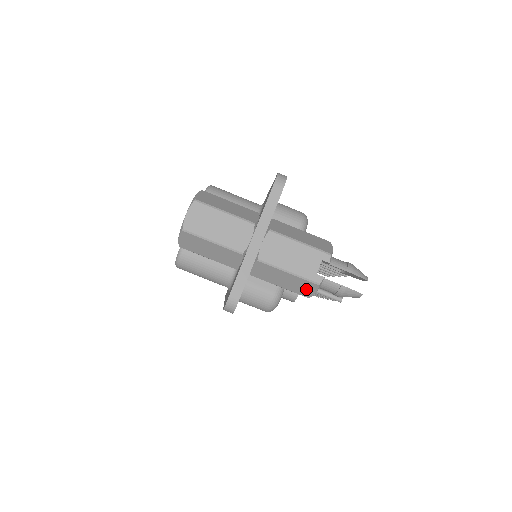
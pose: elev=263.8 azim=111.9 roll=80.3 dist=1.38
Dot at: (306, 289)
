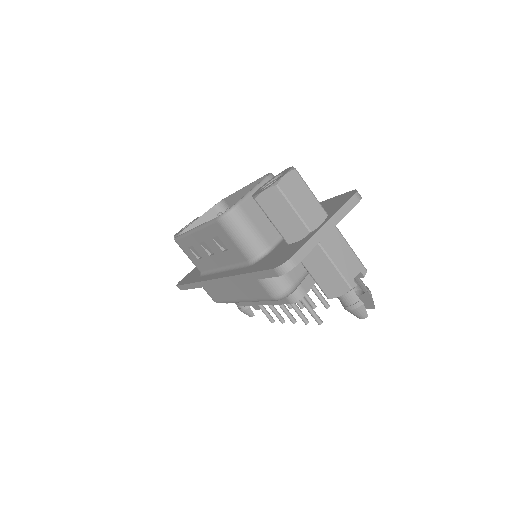
Dot at: (335, 289)
